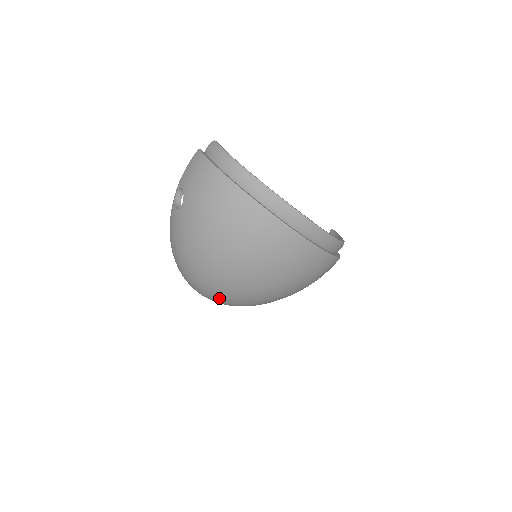
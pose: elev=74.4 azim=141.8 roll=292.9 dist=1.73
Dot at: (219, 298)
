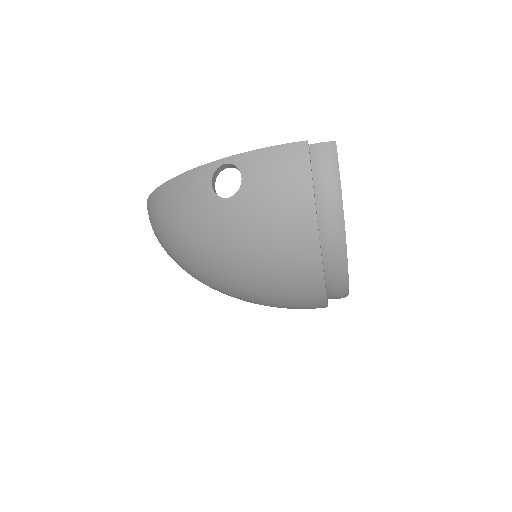
Dot at: occluded
